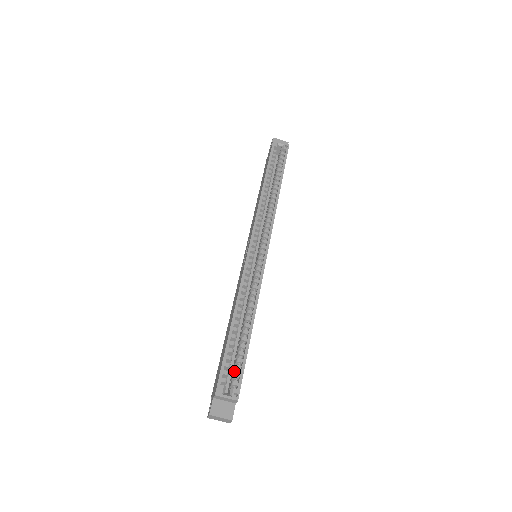
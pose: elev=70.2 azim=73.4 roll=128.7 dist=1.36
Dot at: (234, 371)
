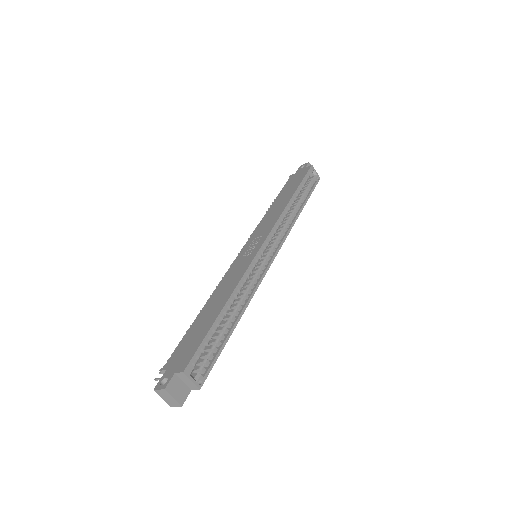
Dot at: (204, 357)
